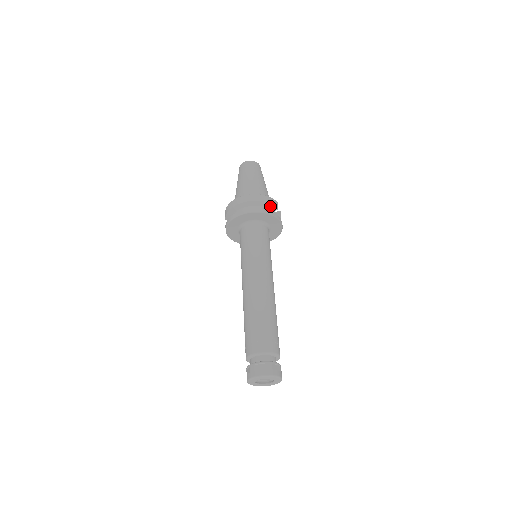
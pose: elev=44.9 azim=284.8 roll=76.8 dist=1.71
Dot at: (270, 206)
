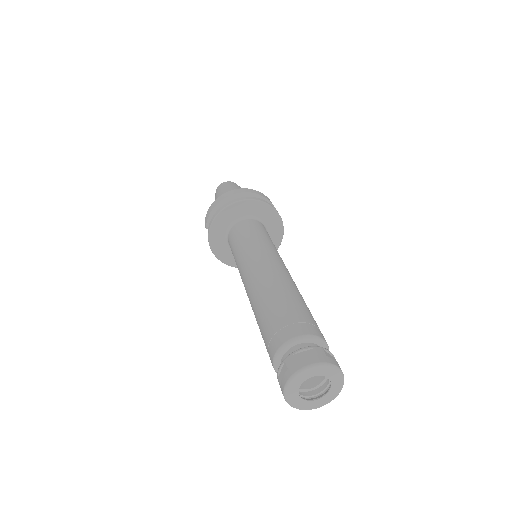
Dot at: occluded
